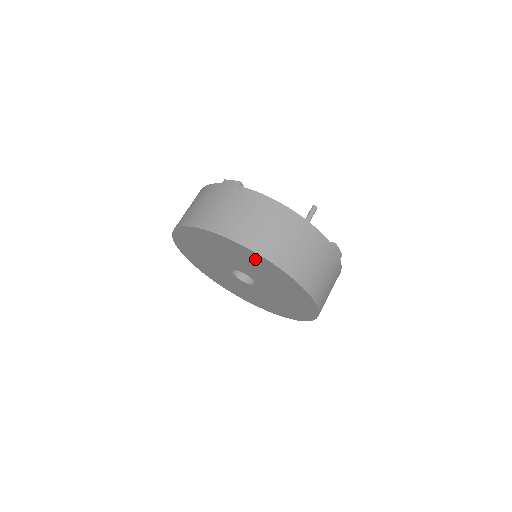
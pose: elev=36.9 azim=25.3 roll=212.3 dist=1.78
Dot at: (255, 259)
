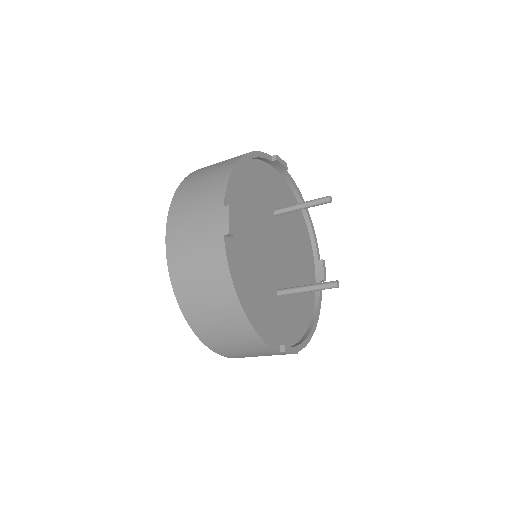
Dot at: occluded
